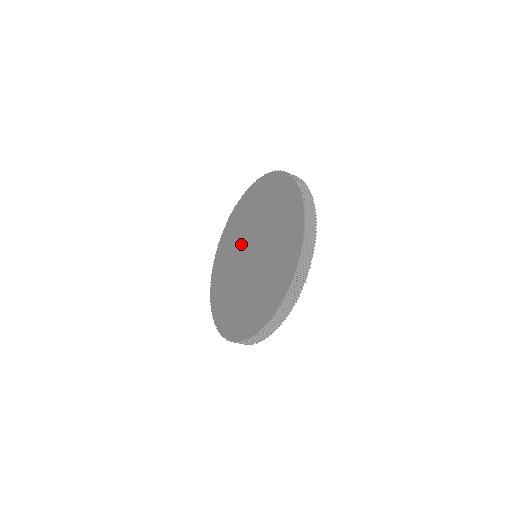
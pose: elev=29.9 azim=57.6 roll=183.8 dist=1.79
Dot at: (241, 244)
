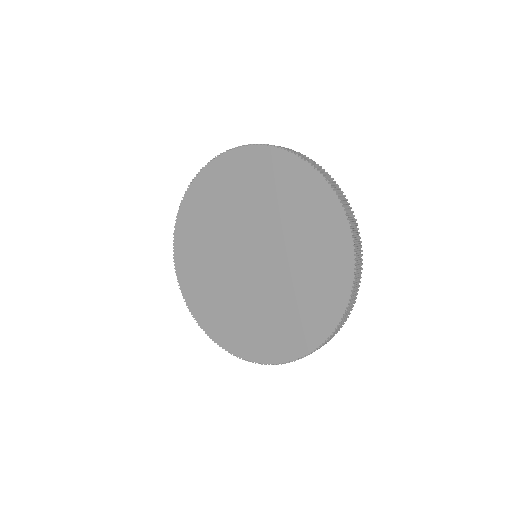
Dot at: (232, 230)
